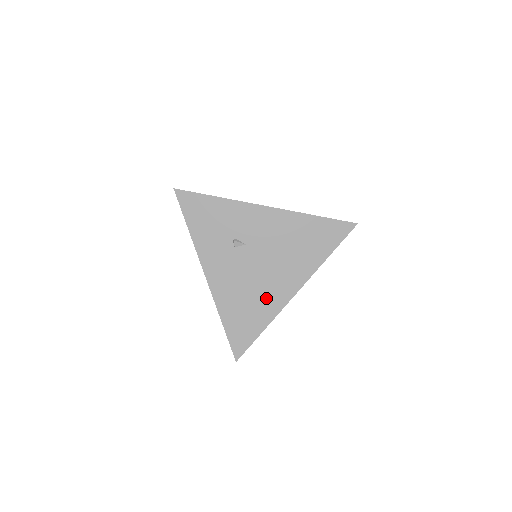
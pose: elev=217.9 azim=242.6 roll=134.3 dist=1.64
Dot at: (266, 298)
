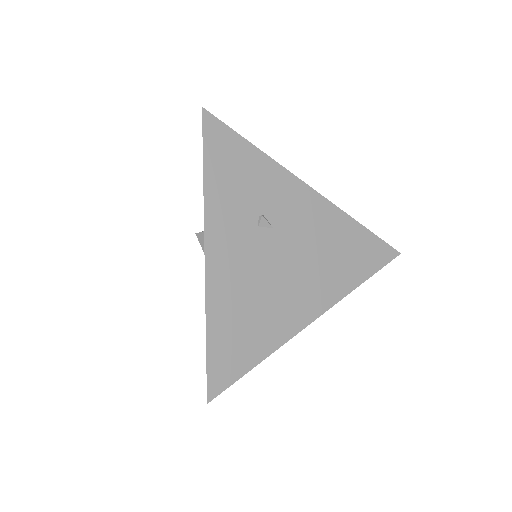
Dot at: (277, 314)
